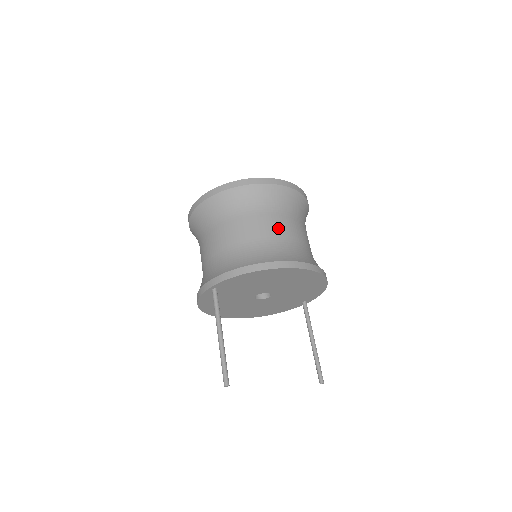
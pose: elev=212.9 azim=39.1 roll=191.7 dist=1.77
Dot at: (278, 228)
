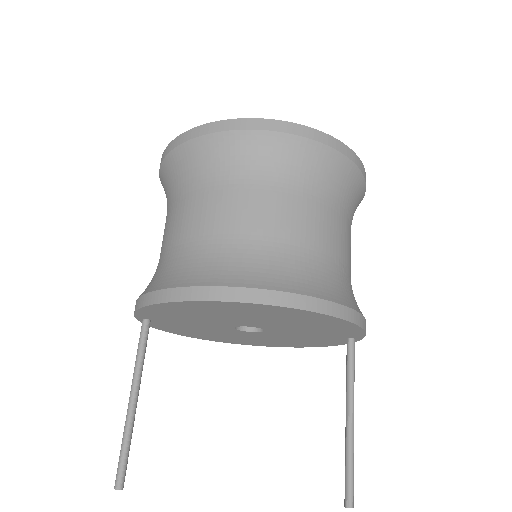
Dot at: (229, 216)
